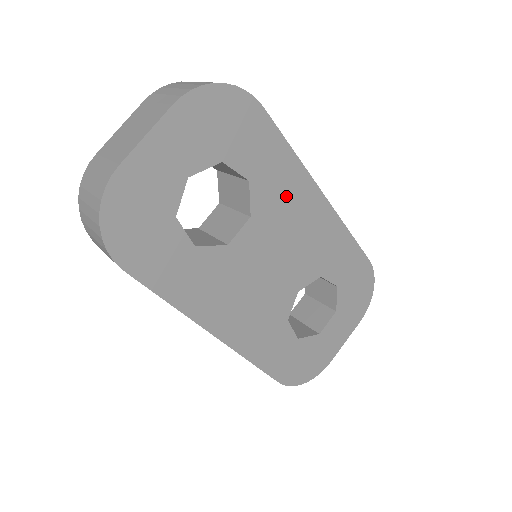
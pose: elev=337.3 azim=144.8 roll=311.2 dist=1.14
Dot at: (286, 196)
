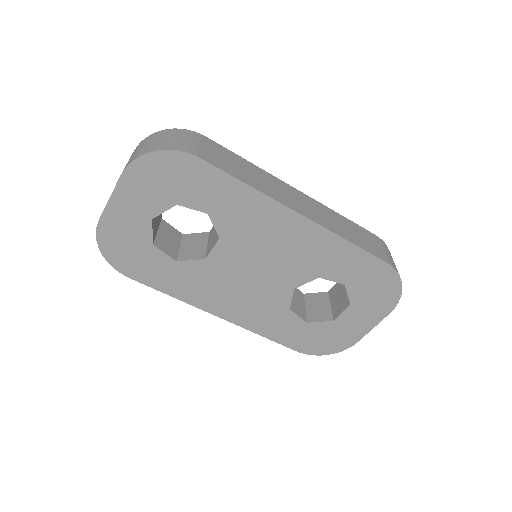
Dot at: (252, 219)
